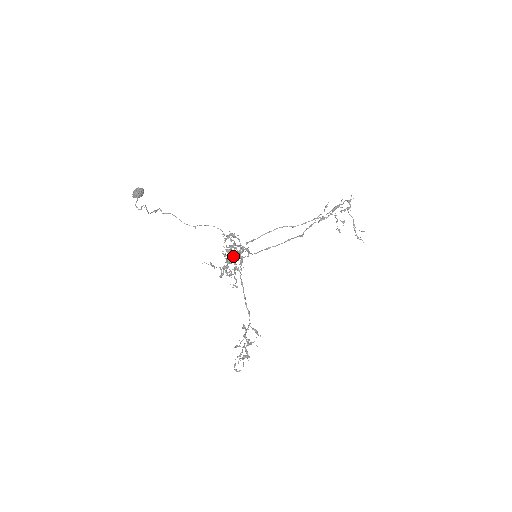
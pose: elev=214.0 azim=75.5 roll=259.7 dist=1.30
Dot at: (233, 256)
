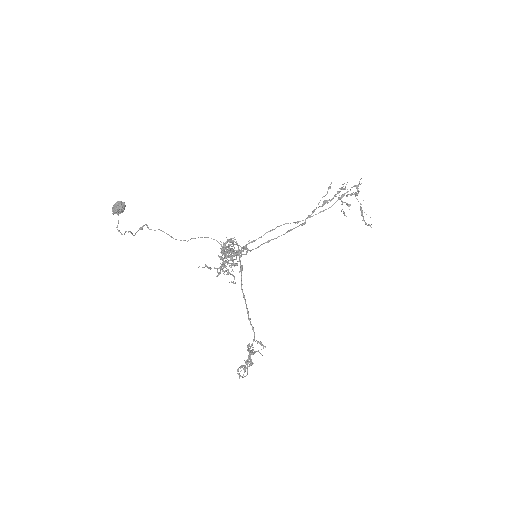
Dot at: occluded
